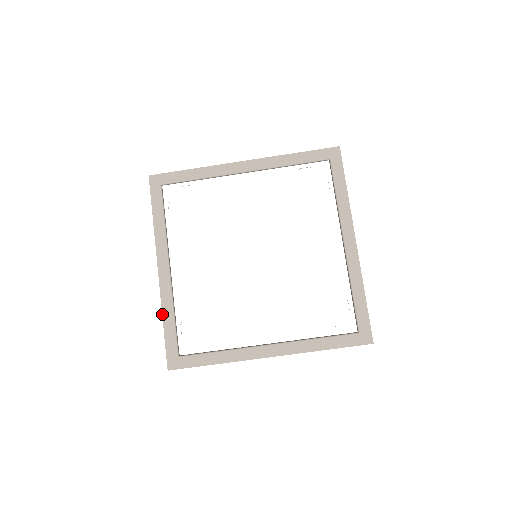
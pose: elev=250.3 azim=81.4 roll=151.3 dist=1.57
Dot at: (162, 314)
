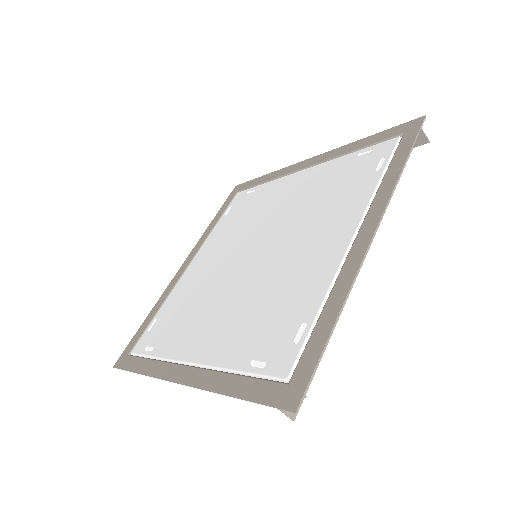
Dot at: occluded
